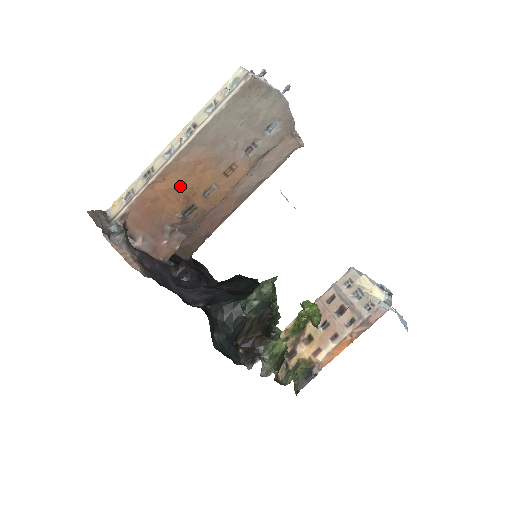
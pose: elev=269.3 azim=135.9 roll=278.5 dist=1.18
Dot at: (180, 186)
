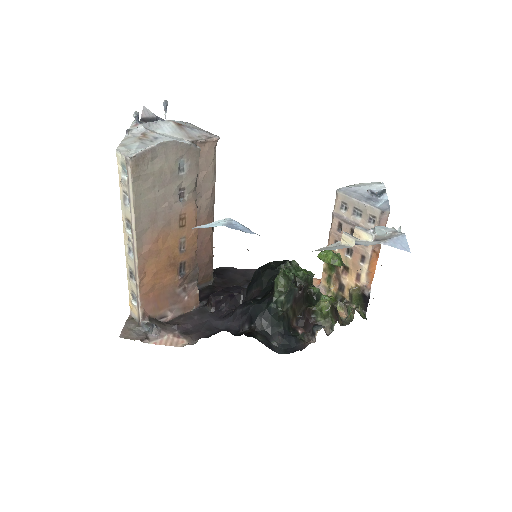
Dot at: (160, 265)
